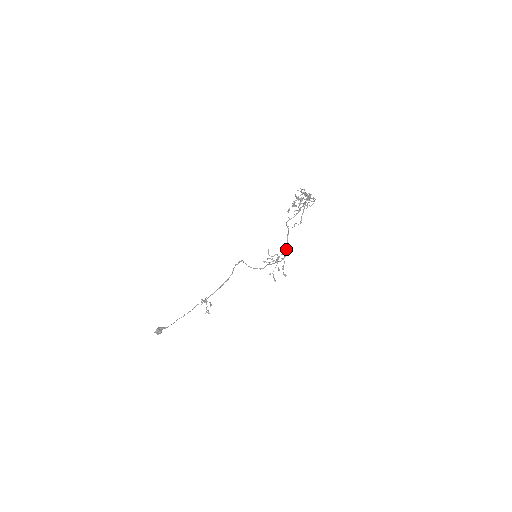
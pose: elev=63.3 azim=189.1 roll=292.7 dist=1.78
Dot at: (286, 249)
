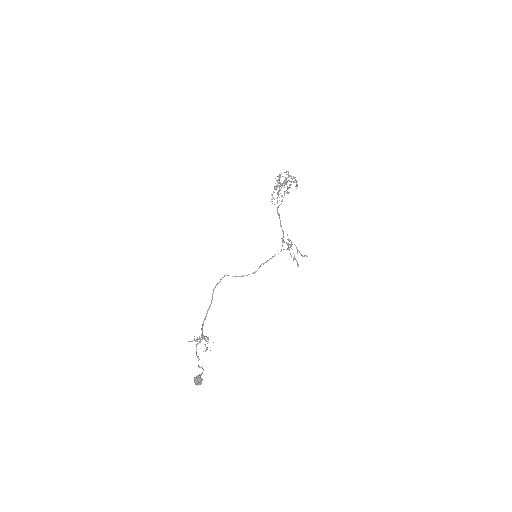
Dot at: (282, 238)
